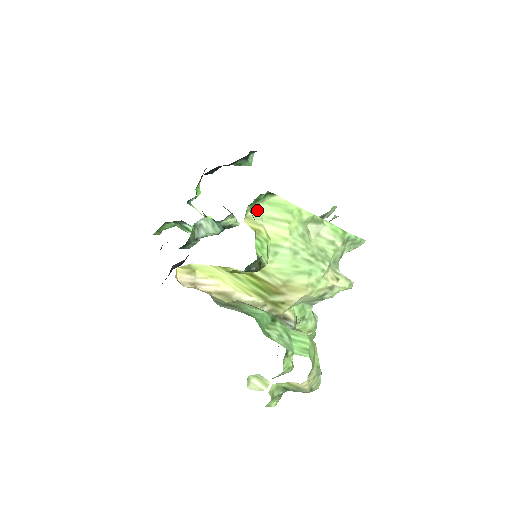
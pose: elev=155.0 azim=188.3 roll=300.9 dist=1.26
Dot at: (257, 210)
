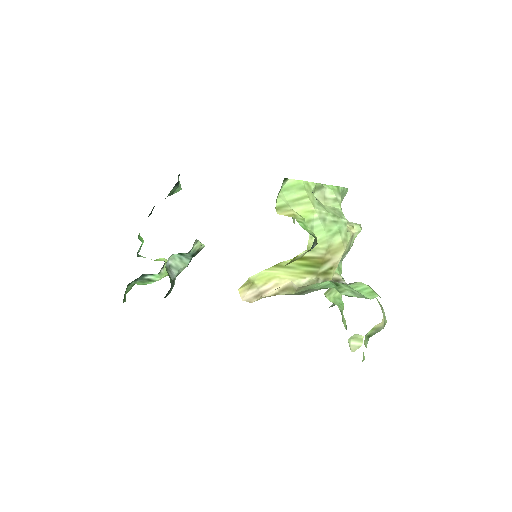
Dot at: (281, 199)
